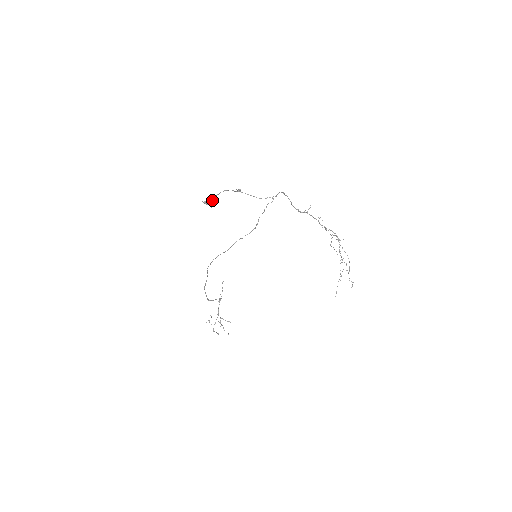
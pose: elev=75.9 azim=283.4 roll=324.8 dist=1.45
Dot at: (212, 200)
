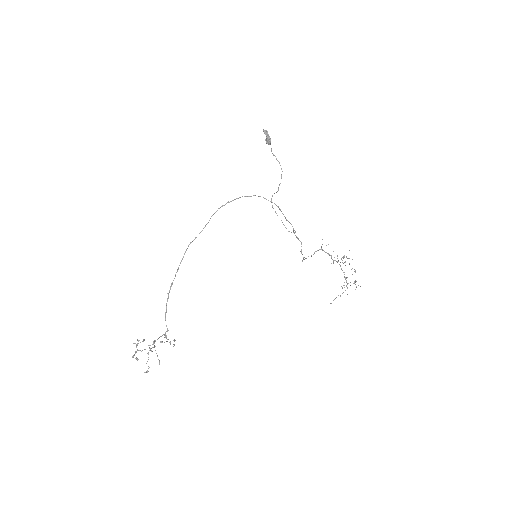
Dot at: (269, 136)
